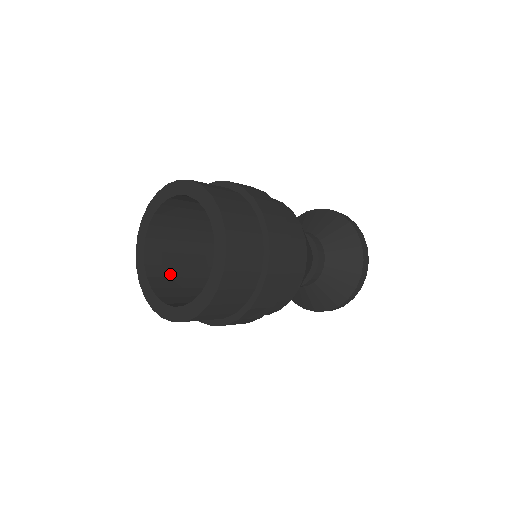
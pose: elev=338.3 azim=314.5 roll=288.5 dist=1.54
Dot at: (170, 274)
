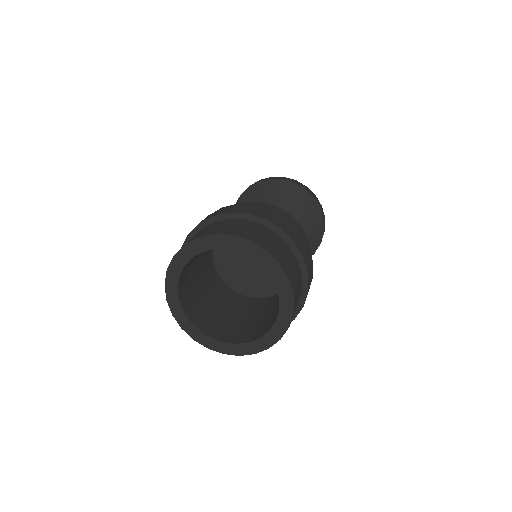
Dot at: (208, 315)
